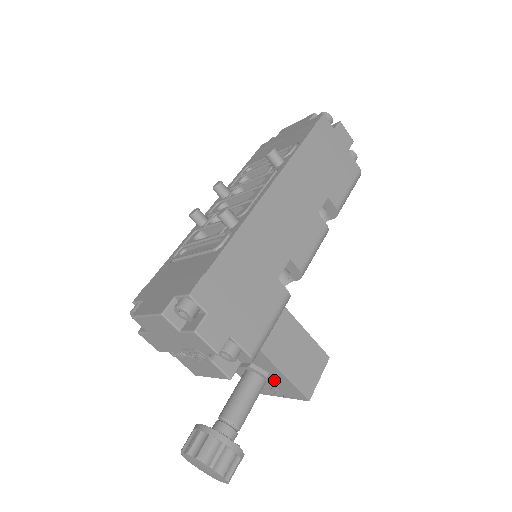
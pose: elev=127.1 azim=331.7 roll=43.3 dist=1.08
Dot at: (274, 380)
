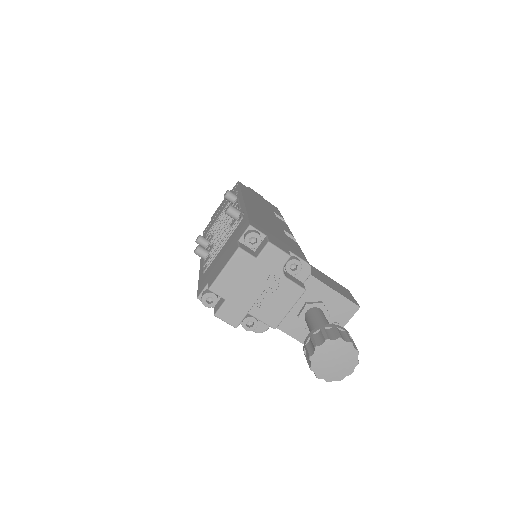
Dot at: (328, 309)
